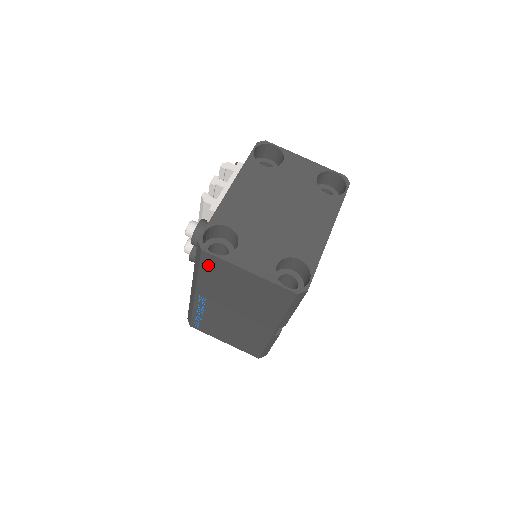
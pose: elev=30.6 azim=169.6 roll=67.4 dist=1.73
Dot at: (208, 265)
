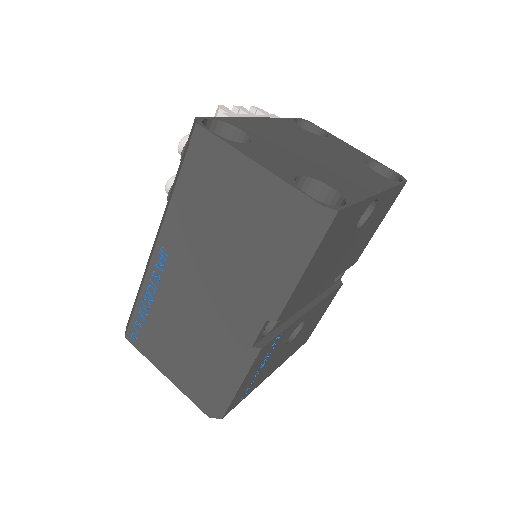
Dot at: (196, 161)
